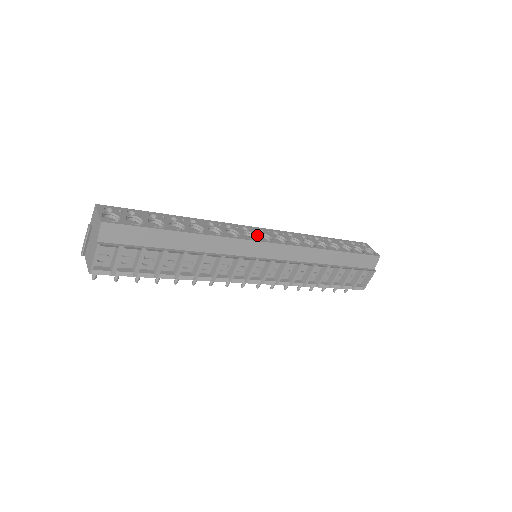
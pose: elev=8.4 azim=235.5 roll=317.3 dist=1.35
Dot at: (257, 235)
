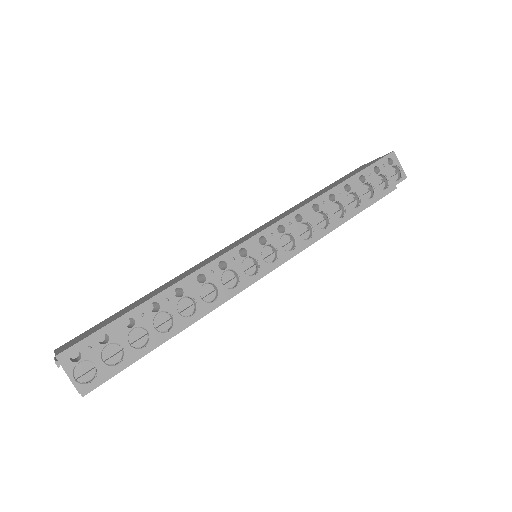
Dot at: (259, 258)
